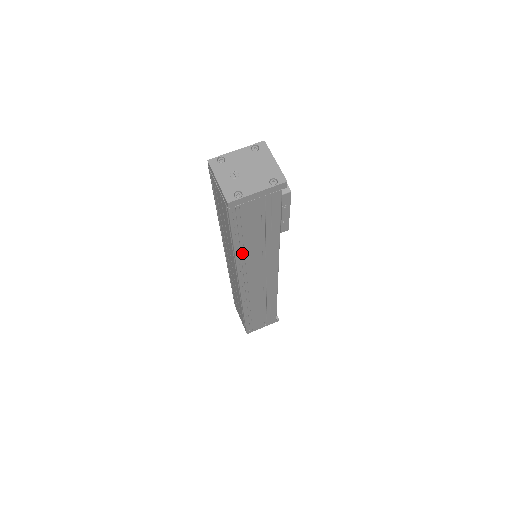
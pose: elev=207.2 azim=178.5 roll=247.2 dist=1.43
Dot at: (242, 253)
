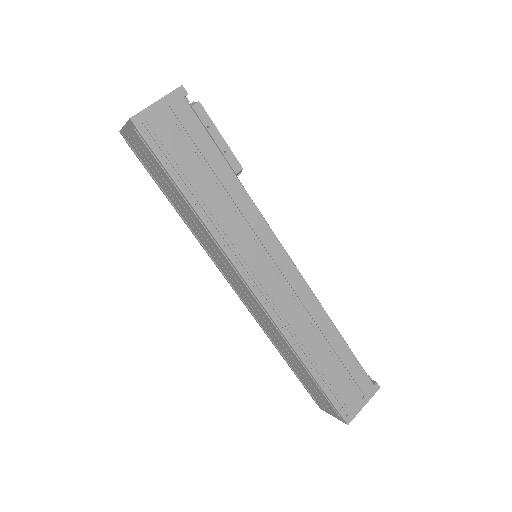
Dot at: (206, 211)
